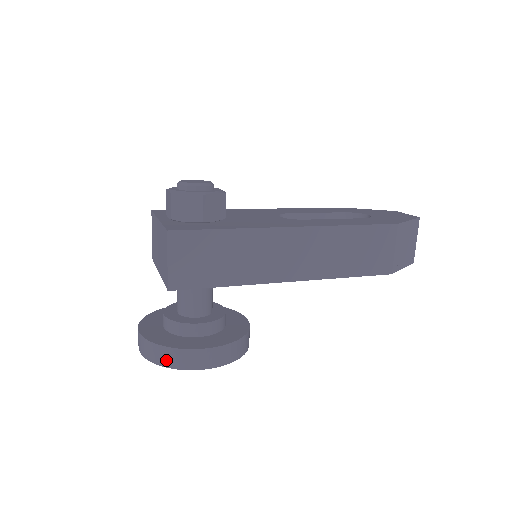
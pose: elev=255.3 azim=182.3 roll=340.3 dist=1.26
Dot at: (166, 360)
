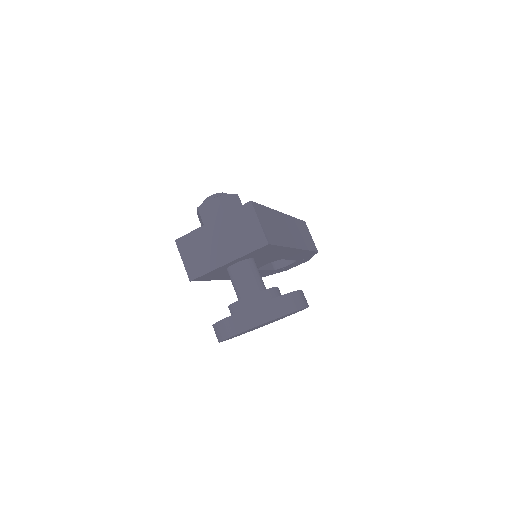
Dot at: (285, 308)
